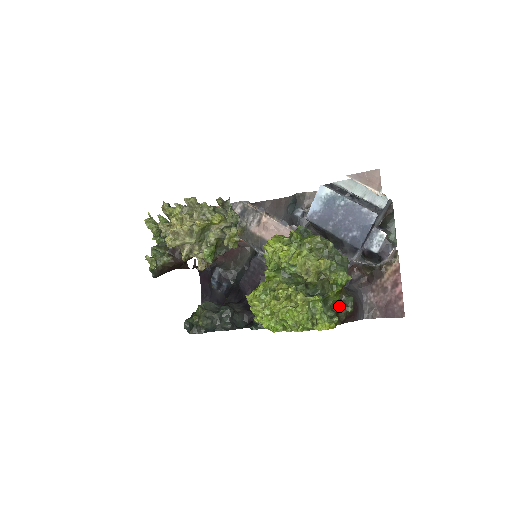
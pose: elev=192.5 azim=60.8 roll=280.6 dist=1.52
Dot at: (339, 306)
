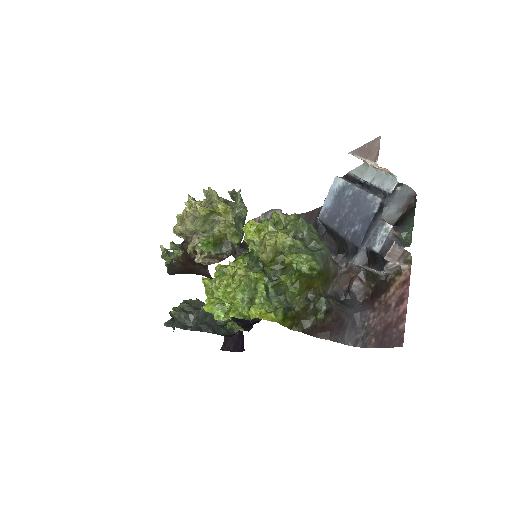
Dot at: (303, 306)
